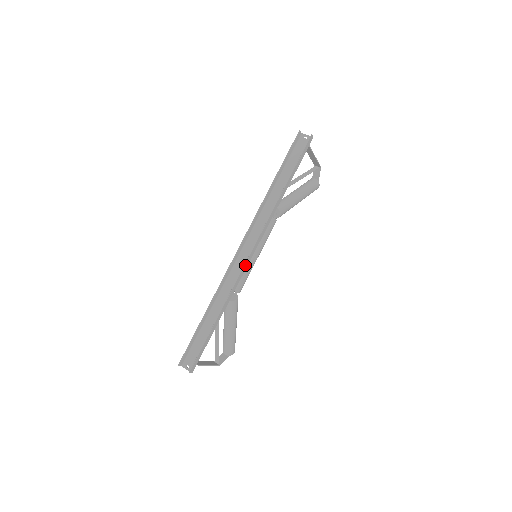
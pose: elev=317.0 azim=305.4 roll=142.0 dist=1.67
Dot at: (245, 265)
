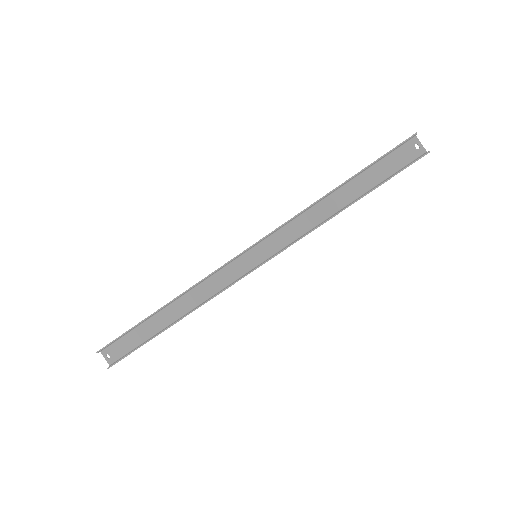
Dot at: occluded
